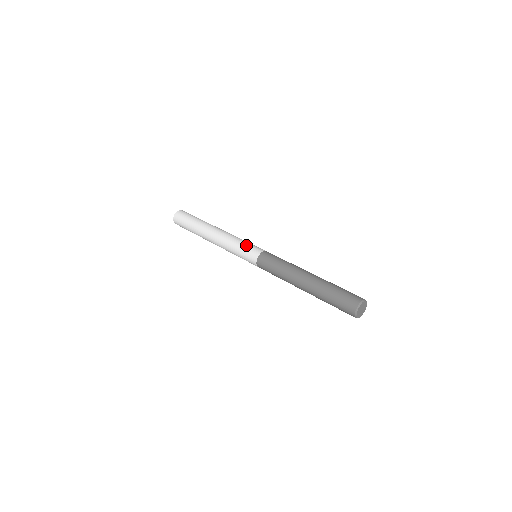
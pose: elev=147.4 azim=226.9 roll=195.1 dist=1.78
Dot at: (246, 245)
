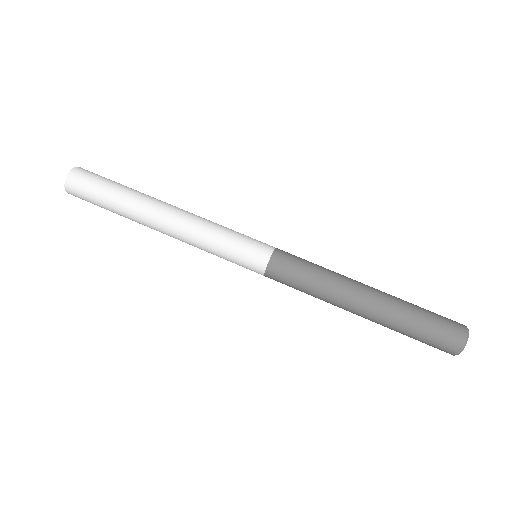
Dot at: (231, 260)
